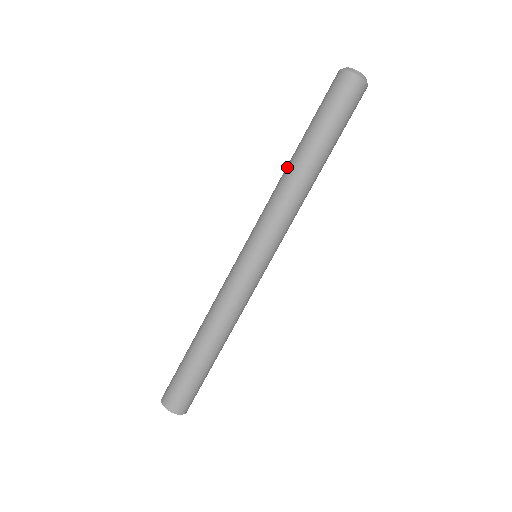
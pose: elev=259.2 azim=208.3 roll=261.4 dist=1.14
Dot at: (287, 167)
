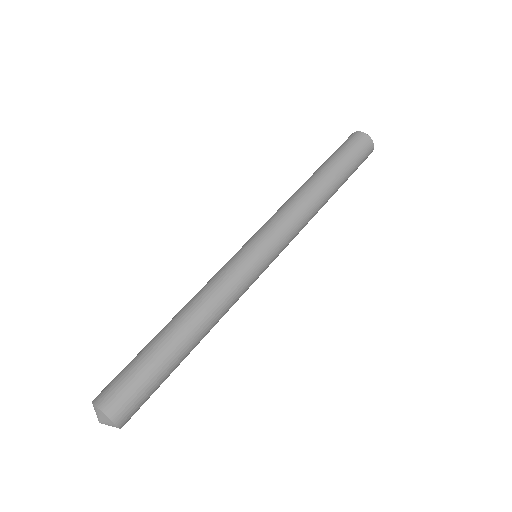
Dot at: occluded
